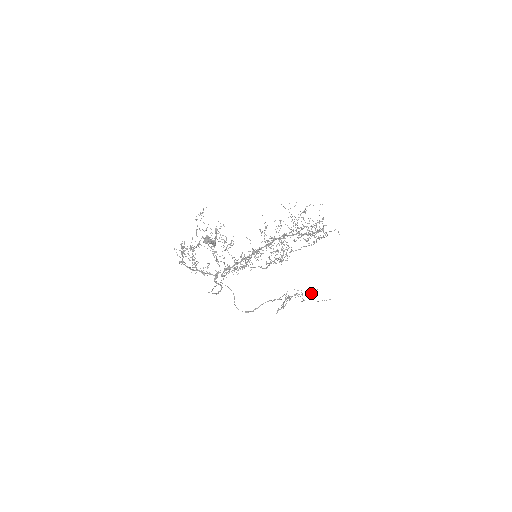
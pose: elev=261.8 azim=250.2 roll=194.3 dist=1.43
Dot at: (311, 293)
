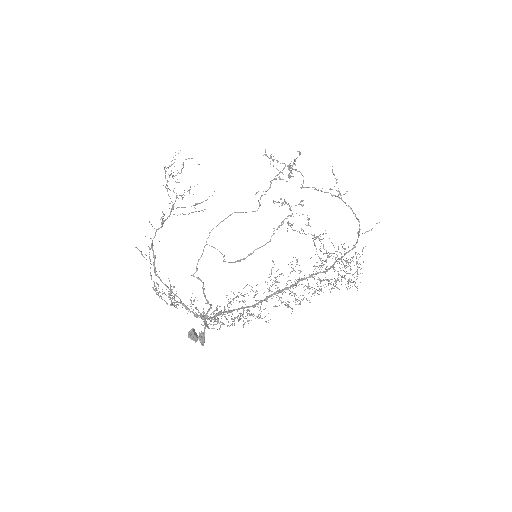
Dot at: (320, 236)
